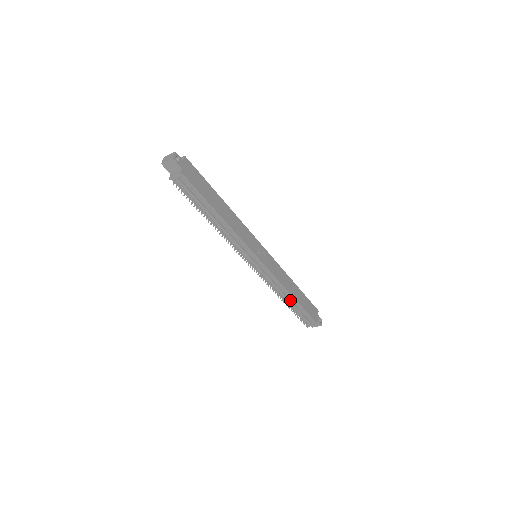
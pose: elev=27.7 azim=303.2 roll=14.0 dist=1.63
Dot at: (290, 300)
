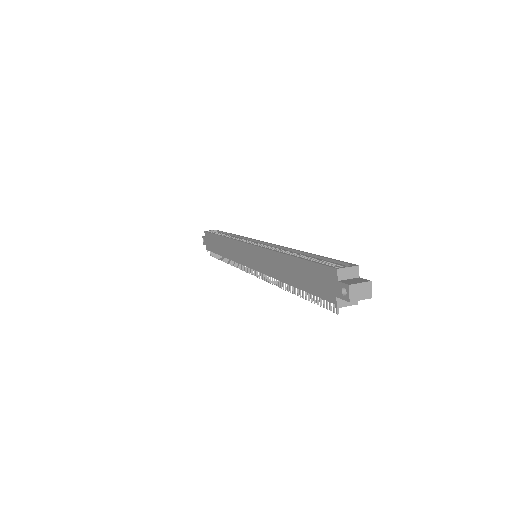
Dot at: occluded
